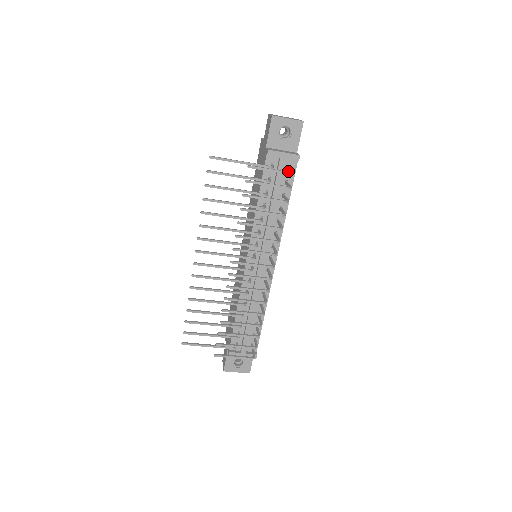
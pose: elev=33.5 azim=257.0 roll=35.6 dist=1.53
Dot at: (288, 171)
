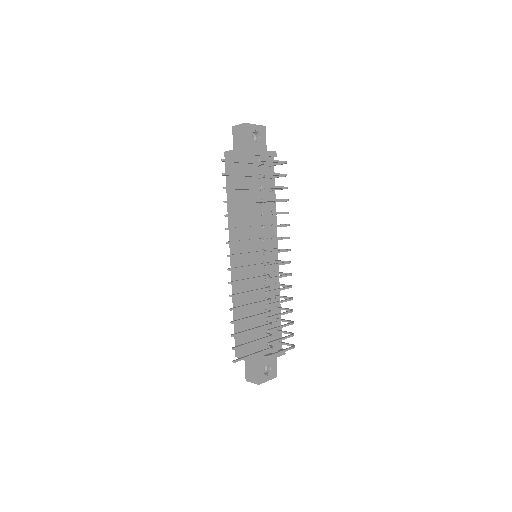
Dot at: (269, 168)
